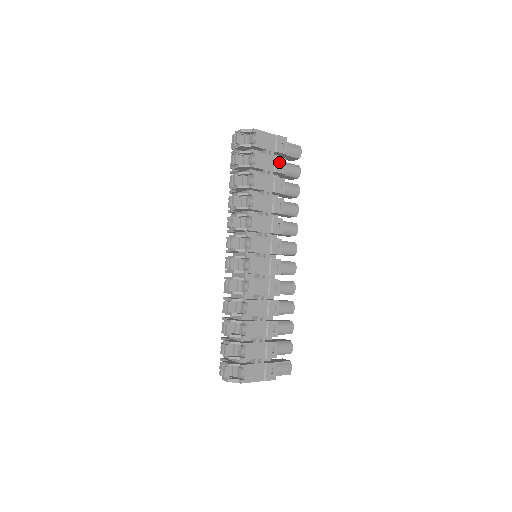
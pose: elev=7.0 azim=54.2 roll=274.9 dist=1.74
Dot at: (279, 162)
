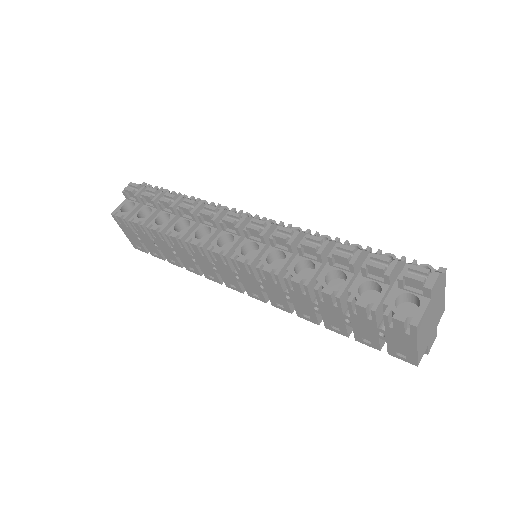
Dot at: occluded
